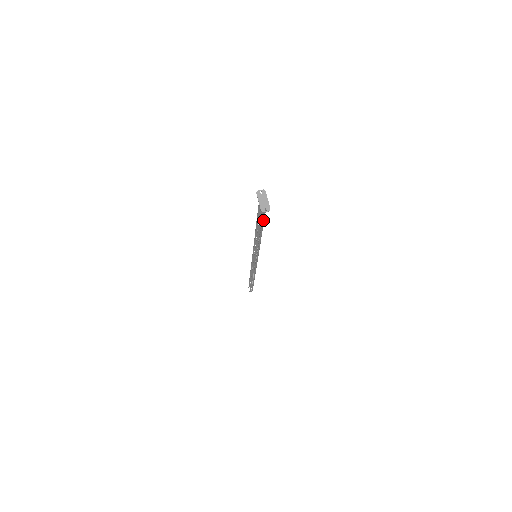
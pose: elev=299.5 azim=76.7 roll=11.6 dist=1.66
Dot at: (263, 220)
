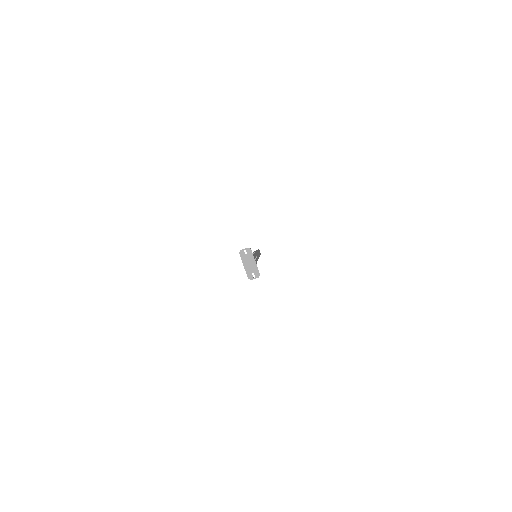
Dot at: occluded
